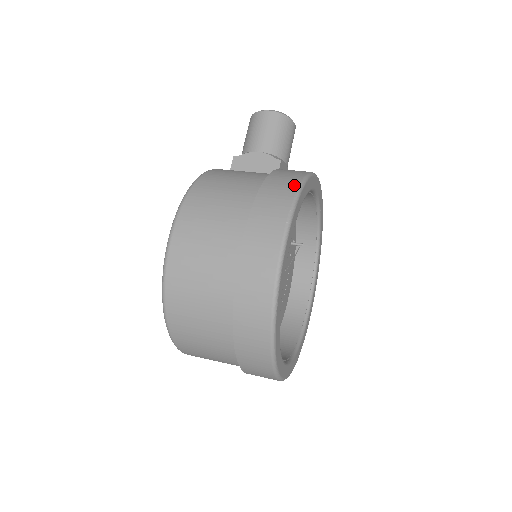
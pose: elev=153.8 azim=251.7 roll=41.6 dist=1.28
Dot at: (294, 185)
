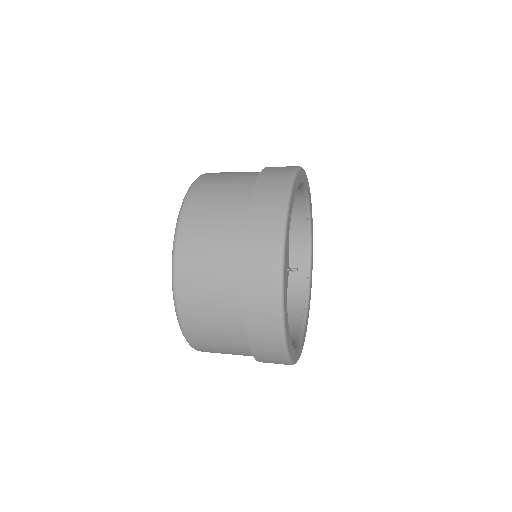
Dot at: occluded
